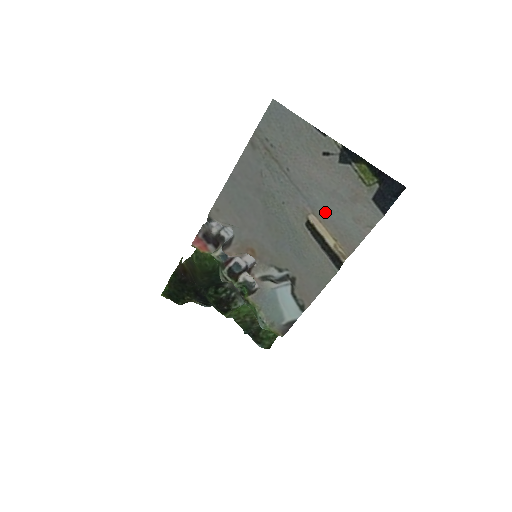
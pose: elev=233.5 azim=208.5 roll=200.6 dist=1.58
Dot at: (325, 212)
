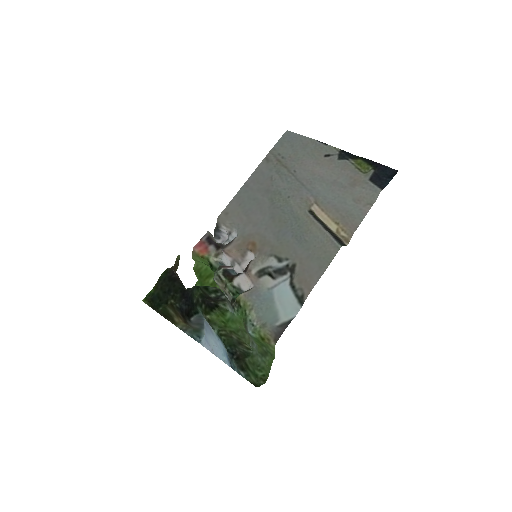
Dot at: (327, 199)
